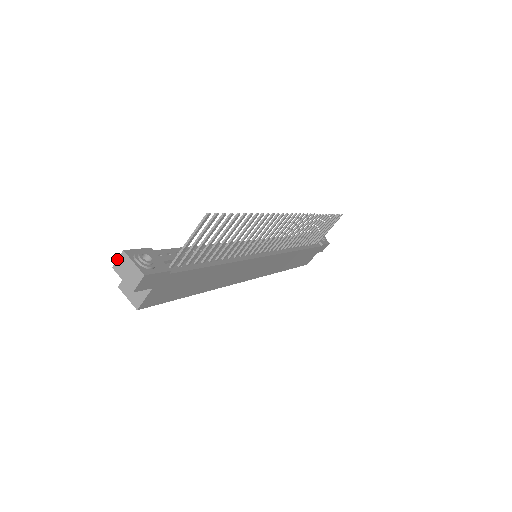
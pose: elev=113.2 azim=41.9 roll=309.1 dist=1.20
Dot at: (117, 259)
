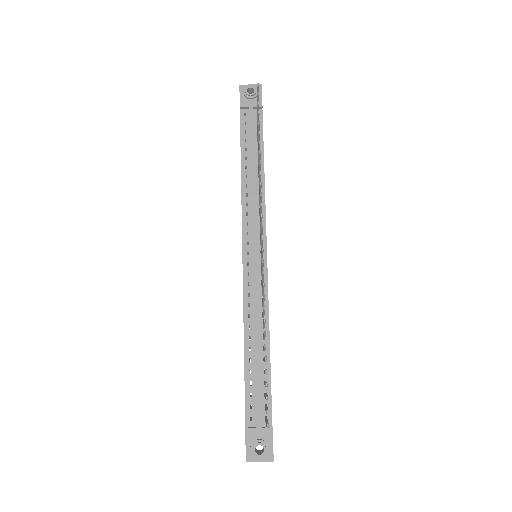
Dot at: occluded
